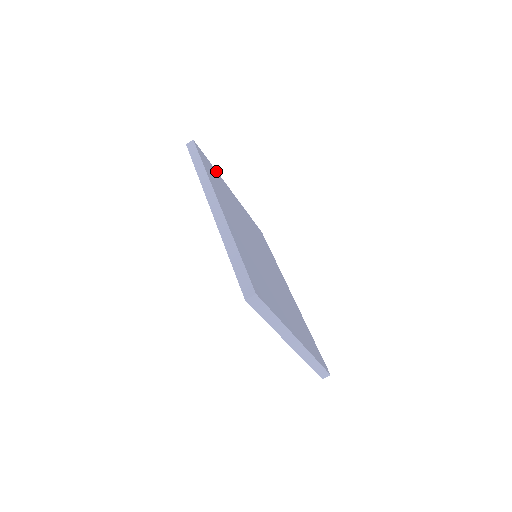
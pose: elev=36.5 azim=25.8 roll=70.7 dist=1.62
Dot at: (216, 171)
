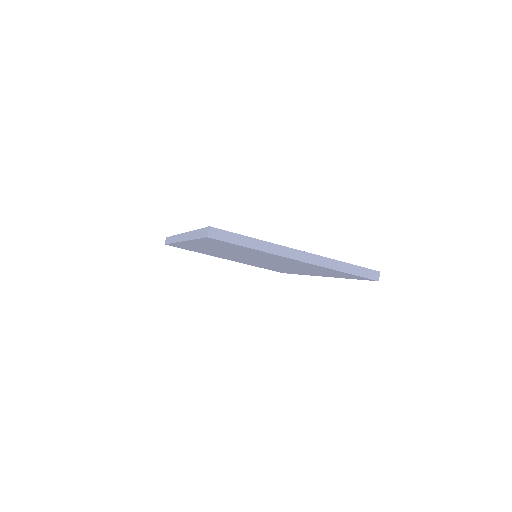
Dot at: occluded
